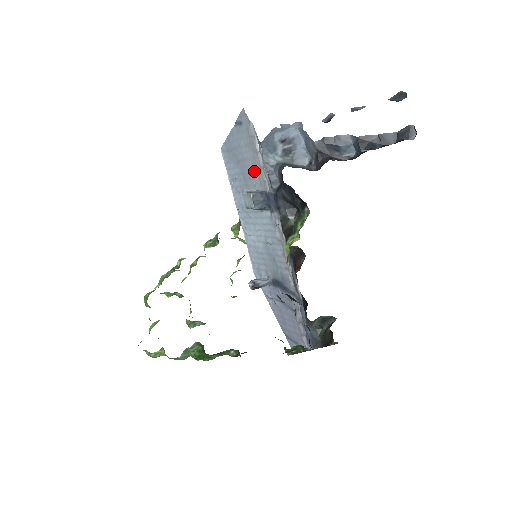
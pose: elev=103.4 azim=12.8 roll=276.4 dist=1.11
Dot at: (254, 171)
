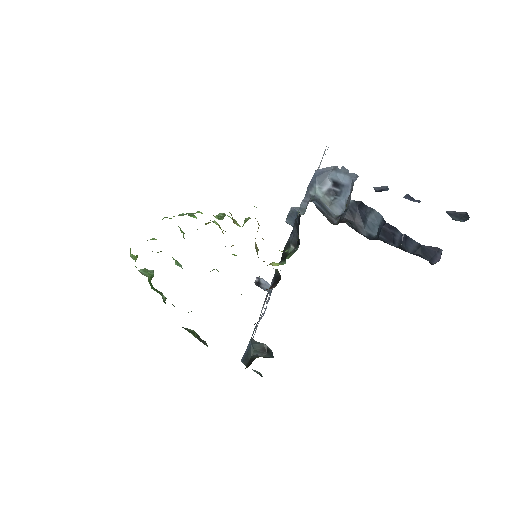
Dot at: occluded
